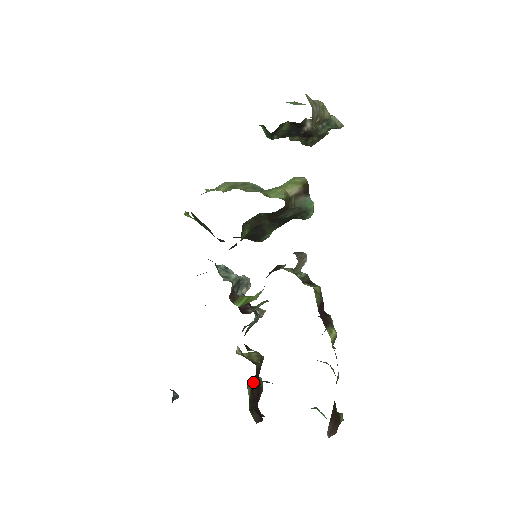
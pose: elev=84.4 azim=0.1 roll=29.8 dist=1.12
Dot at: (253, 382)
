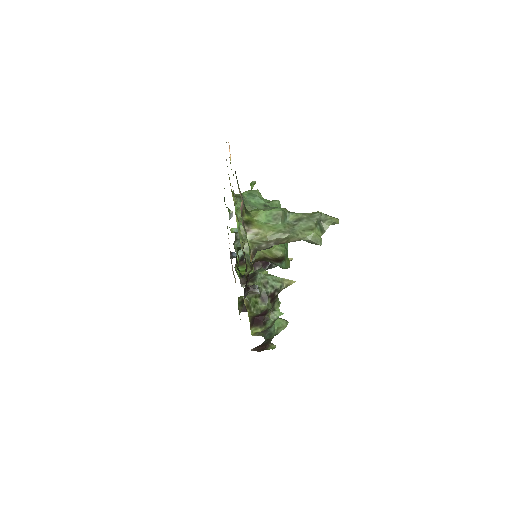
Dot at: occluded
